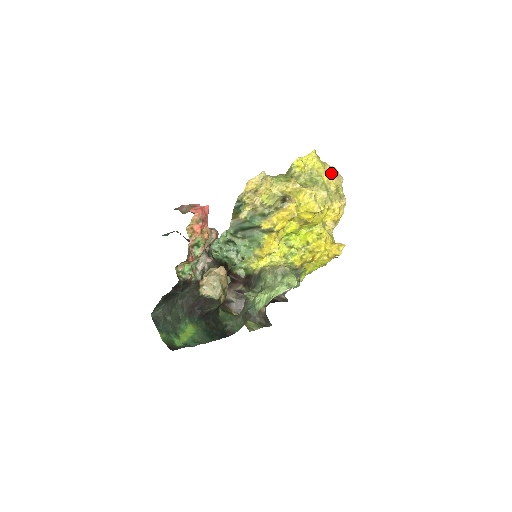
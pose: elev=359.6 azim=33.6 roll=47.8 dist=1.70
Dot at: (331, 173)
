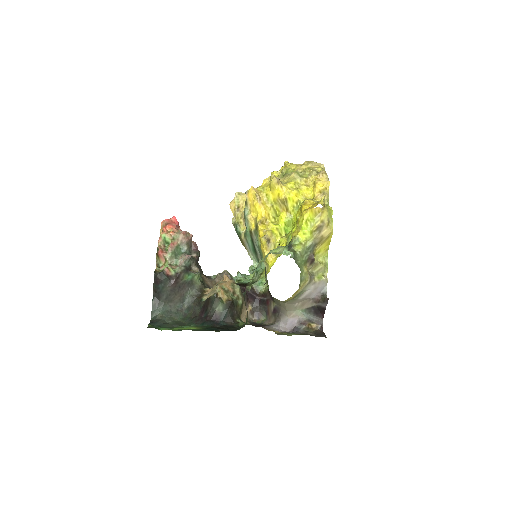
Dot at: occluded
